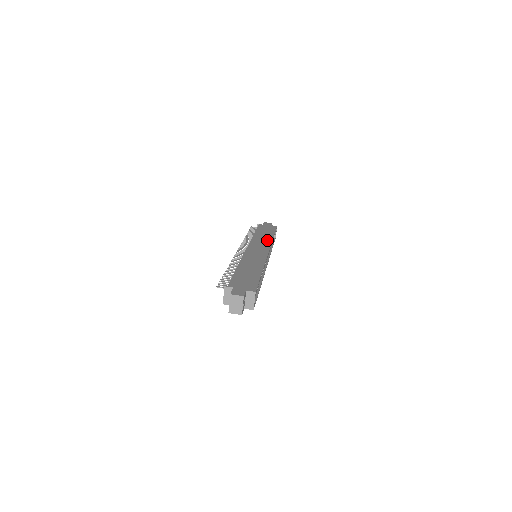
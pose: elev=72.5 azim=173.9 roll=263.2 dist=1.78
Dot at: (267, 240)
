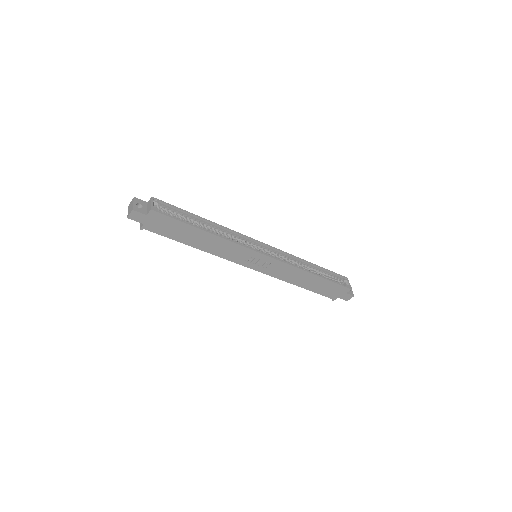
Dot at: occluded
